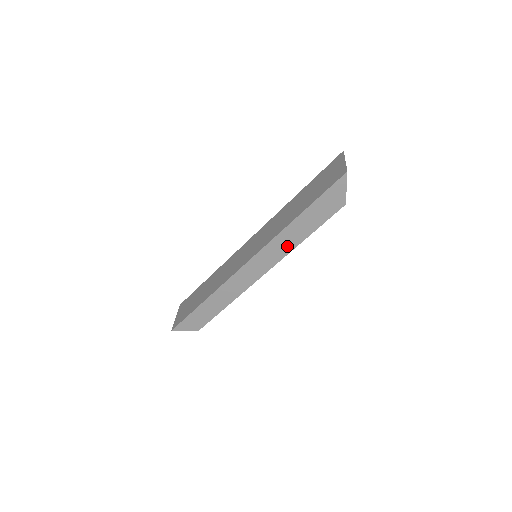
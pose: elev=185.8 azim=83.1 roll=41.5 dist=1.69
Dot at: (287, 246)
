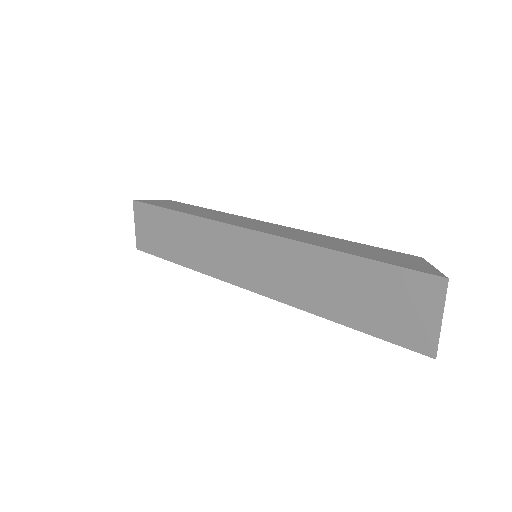
Dot at: occluded
